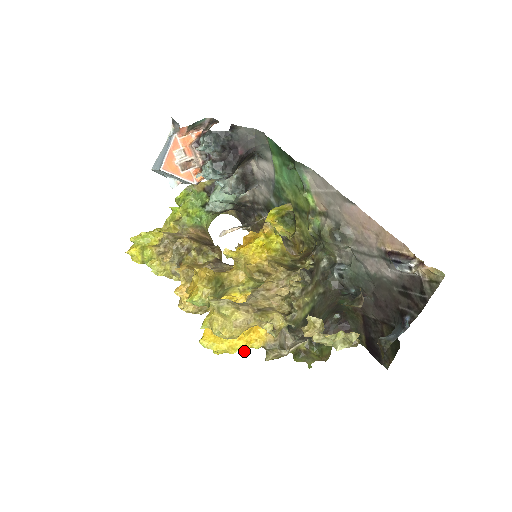
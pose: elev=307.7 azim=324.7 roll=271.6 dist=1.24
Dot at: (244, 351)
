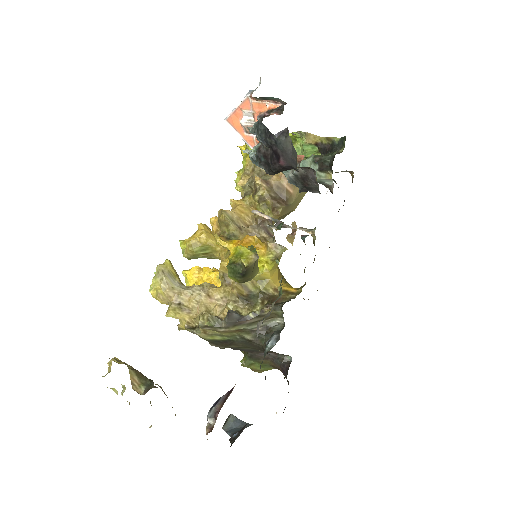
Dot at: occluded
